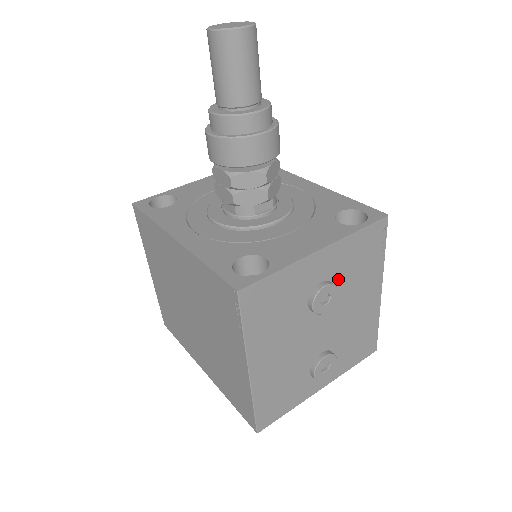
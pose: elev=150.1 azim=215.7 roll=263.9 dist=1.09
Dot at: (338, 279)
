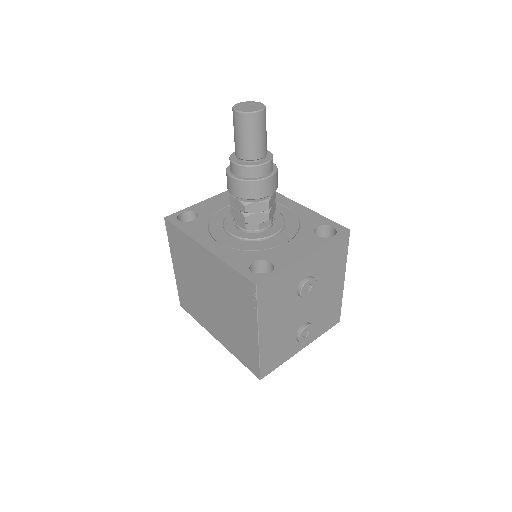
Dot at: (317, 274)
